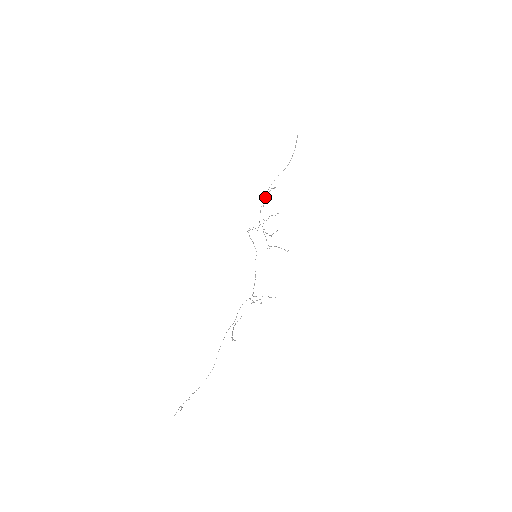
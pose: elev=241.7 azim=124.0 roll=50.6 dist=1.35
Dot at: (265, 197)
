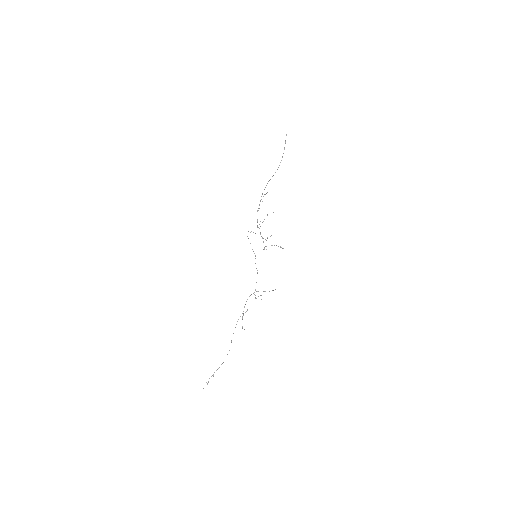
Dot at: (260, 200)
